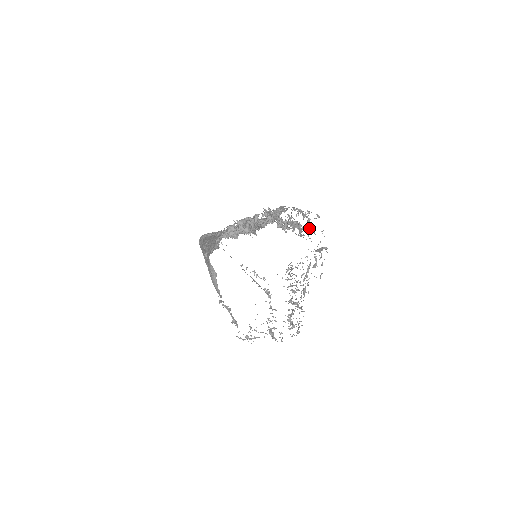
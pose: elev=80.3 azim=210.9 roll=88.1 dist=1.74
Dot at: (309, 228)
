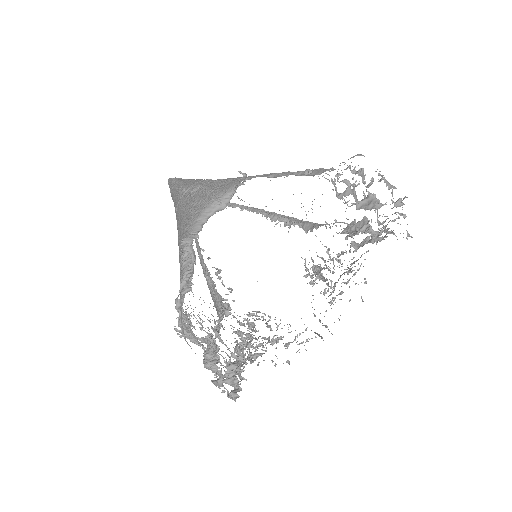
Dot at: occluded
